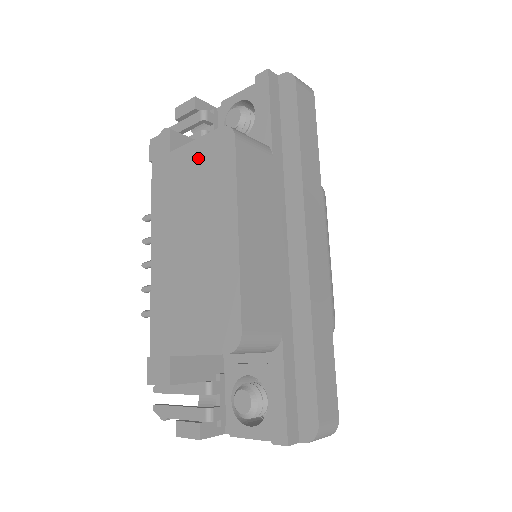
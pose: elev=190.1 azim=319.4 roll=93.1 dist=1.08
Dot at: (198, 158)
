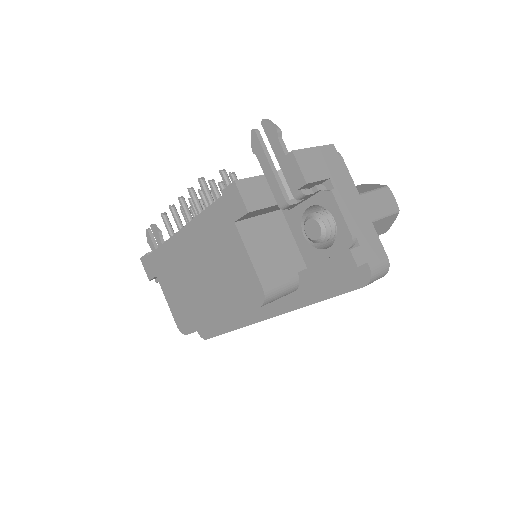
Dot at: (239, 266)
